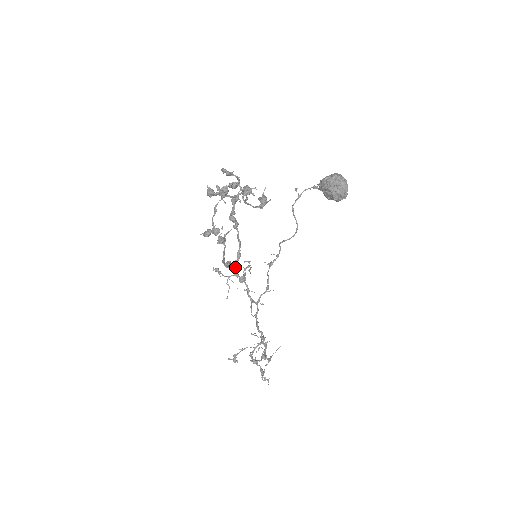
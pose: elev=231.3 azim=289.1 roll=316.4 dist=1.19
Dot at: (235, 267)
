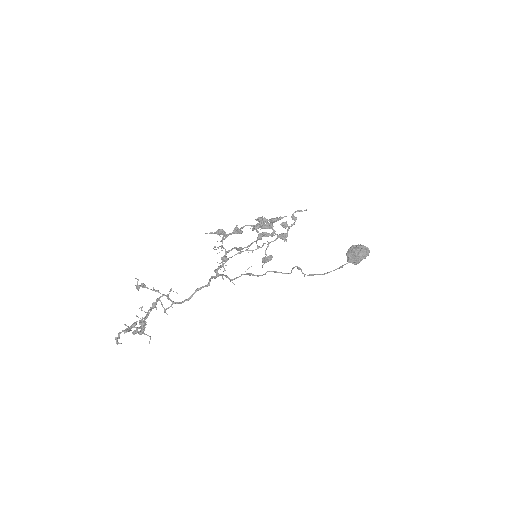
Dot at: (233, 248)
